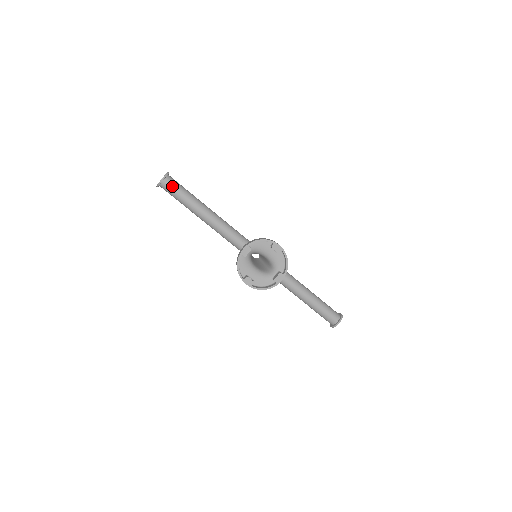
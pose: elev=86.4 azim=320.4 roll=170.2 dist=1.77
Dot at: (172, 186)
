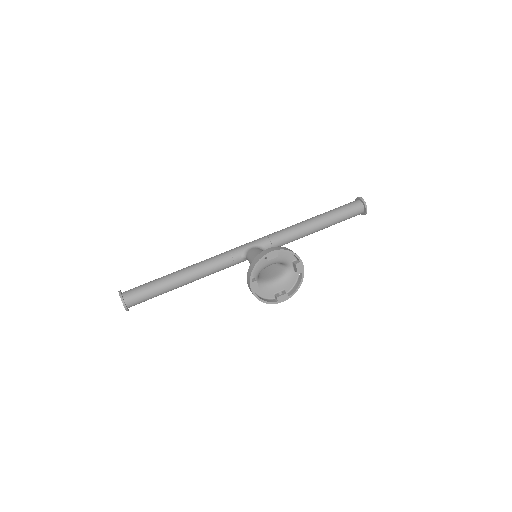
Dot at: (137, 299)
